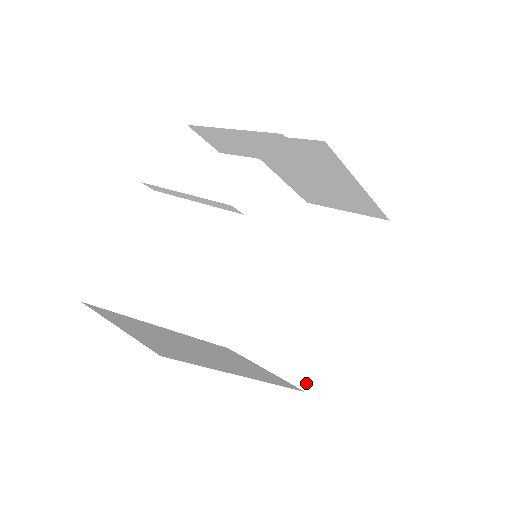
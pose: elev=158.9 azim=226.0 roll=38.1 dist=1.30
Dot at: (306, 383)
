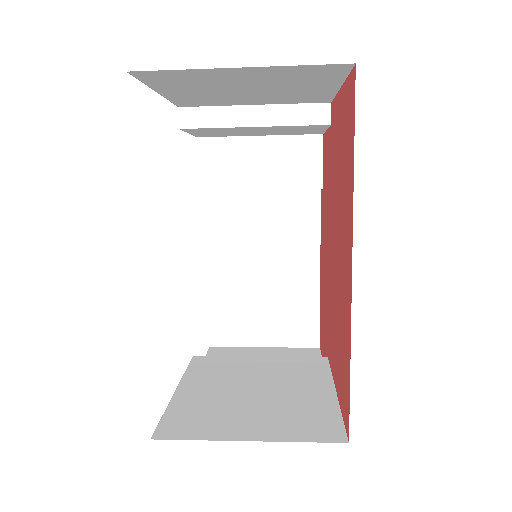
Dot at: (342, 434)
